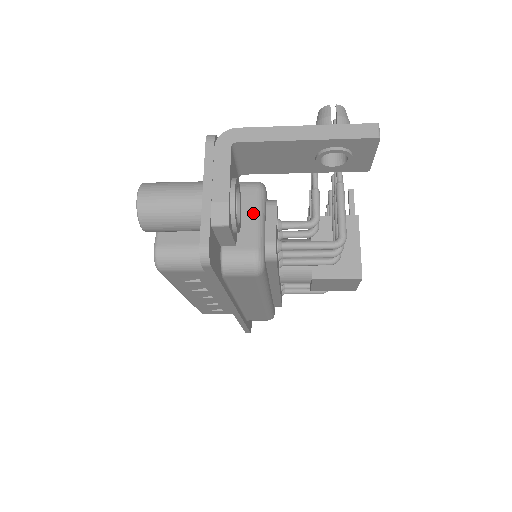
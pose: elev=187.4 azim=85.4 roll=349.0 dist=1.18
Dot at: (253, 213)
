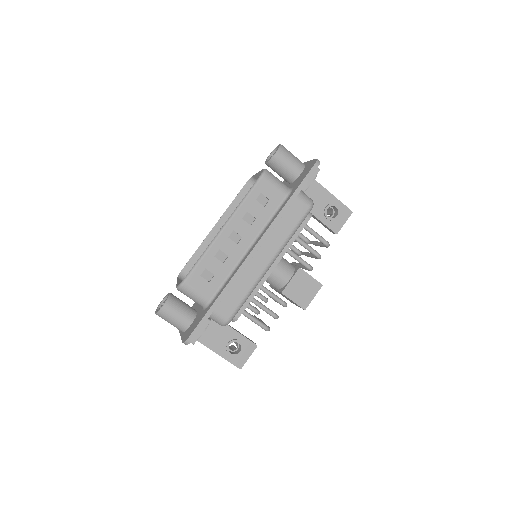
Dot at: occluded
